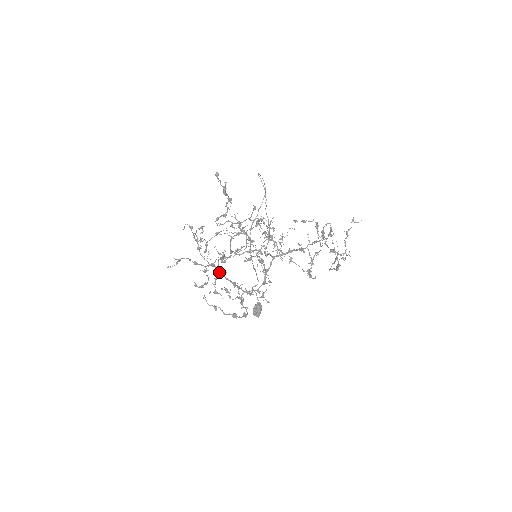
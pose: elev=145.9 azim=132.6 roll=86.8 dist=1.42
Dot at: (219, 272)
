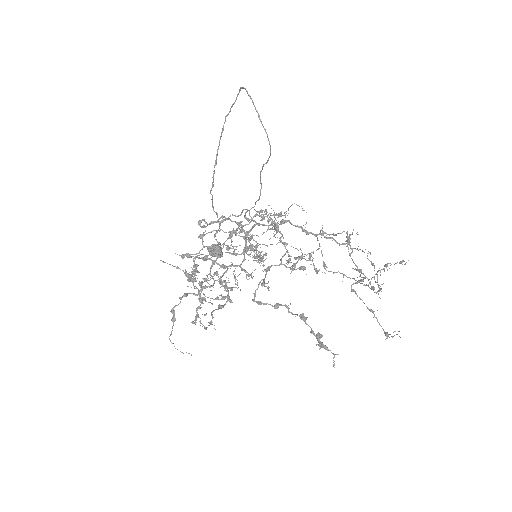
Dot at: (193, 261)
